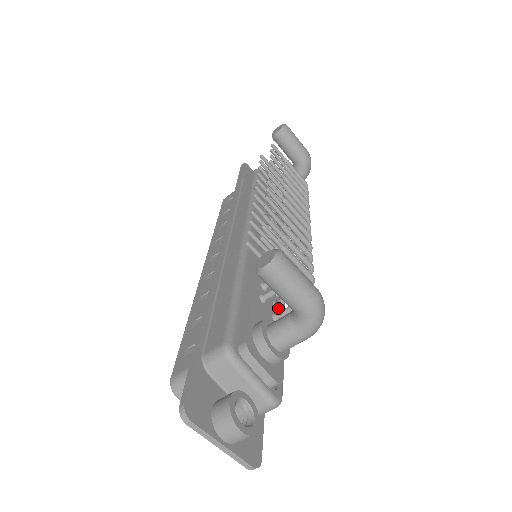
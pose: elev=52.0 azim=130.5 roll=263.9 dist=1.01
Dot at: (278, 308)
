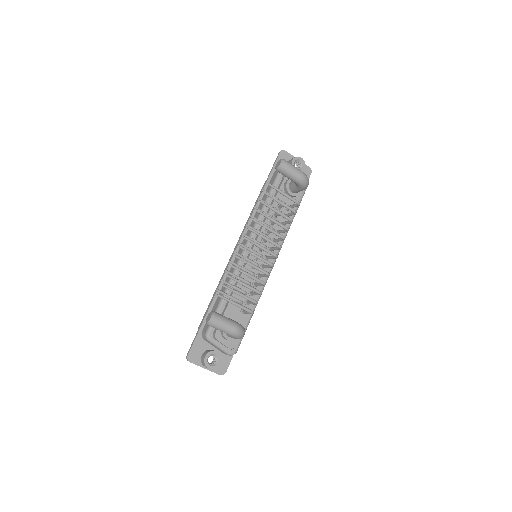
Dot at: (247, 305)
